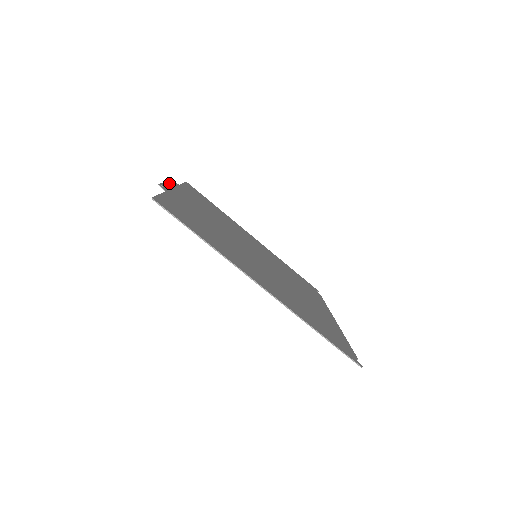
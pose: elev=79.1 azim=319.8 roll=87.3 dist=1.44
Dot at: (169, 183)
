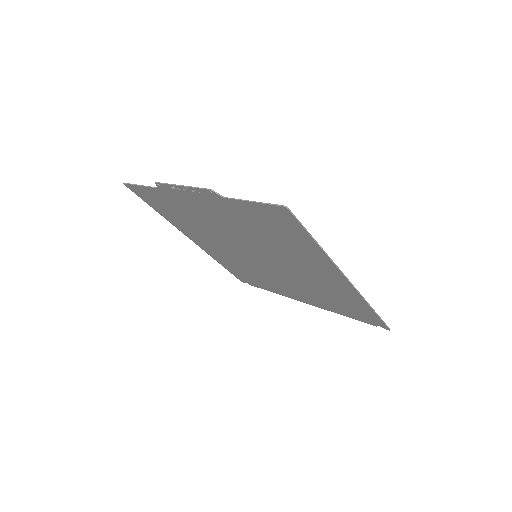
Dot at: (179, 187)
